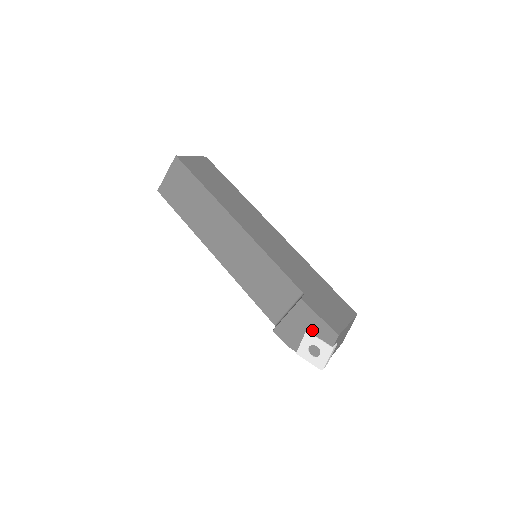
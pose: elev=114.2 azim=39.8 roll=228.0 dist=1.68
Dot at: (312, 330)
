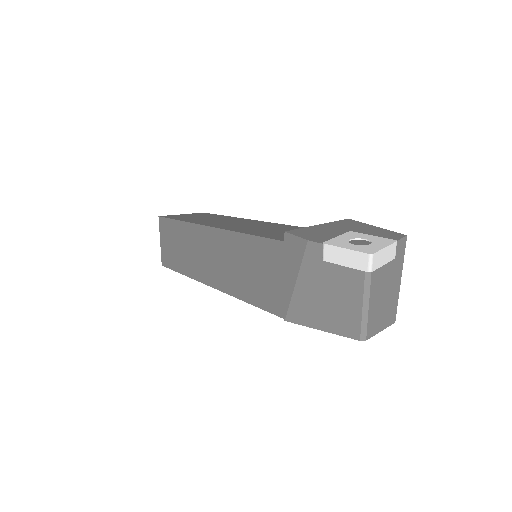
Dot at: (360, 232)
